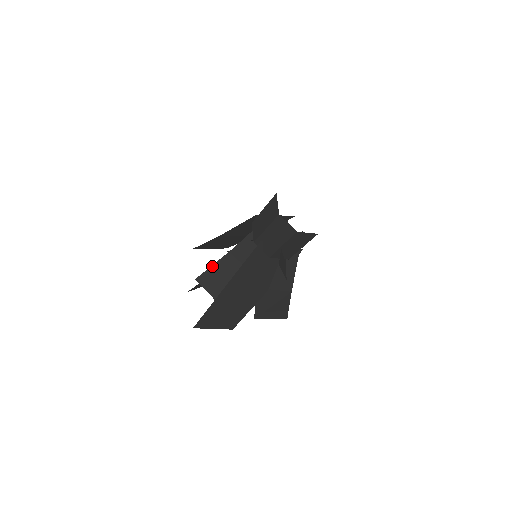
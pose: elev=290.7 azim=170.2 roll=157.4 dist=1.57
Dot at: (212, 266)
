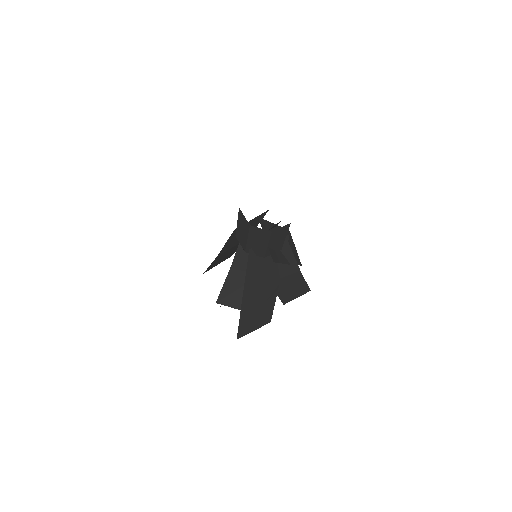
Dot at: (223, 286)
